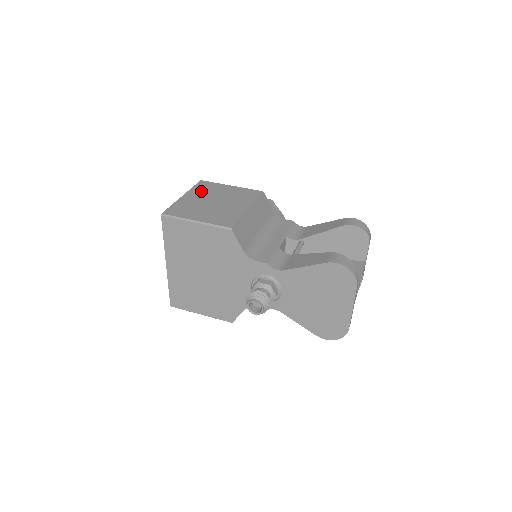
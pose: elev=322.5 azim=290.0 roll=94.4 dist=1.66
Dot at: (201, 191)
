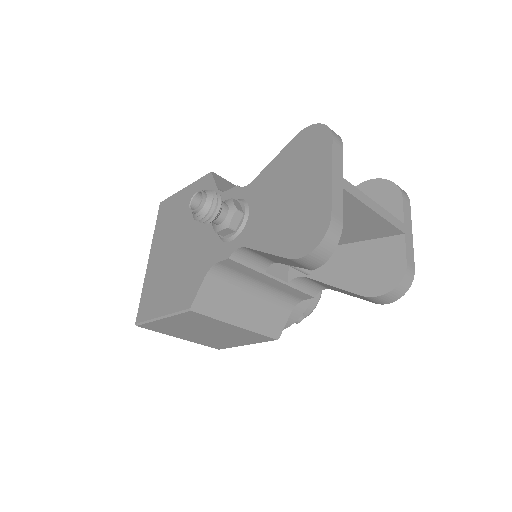
Dot at: occluded
